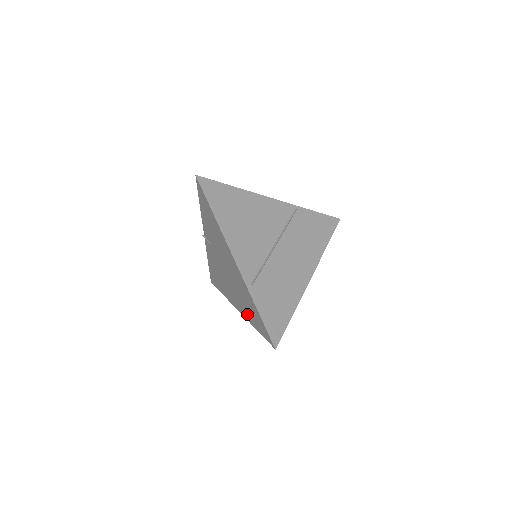
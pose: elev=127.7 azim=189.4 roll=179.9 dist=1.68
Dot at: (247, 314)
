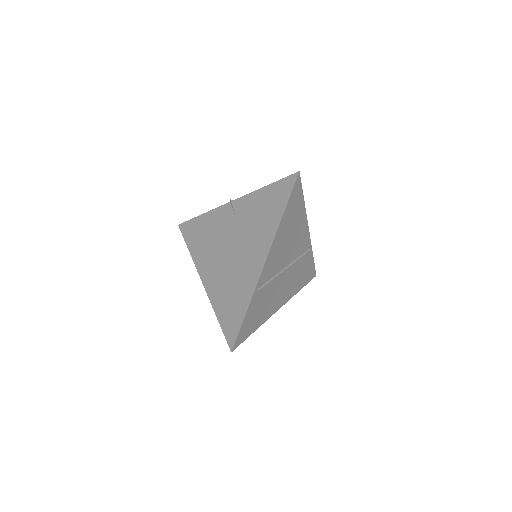
Dot at: (218, 298)
